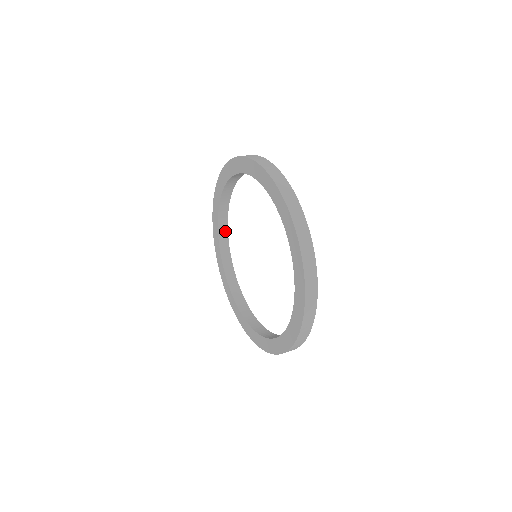
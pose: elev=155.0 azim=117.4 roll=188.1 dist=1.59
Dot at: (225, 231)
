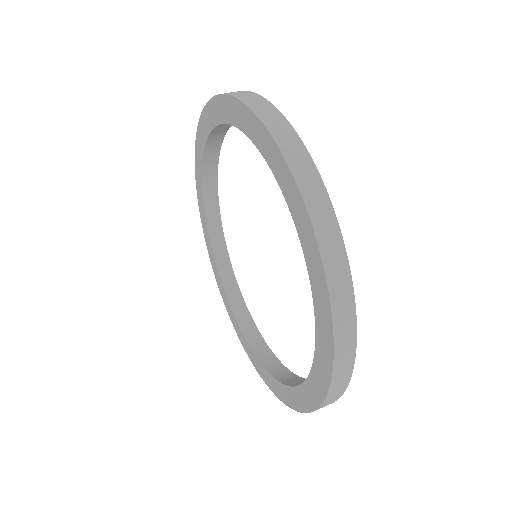
Dot at: (213, 189)
